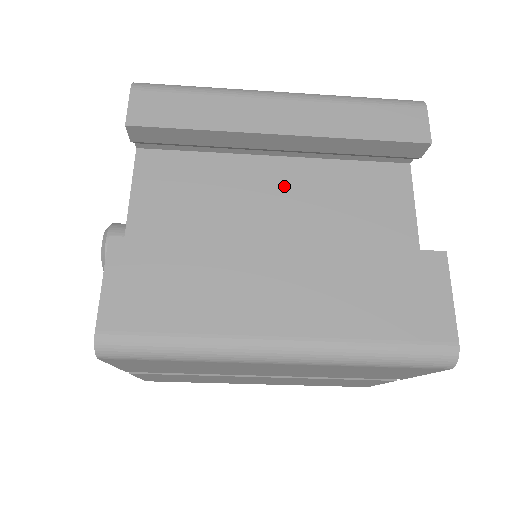
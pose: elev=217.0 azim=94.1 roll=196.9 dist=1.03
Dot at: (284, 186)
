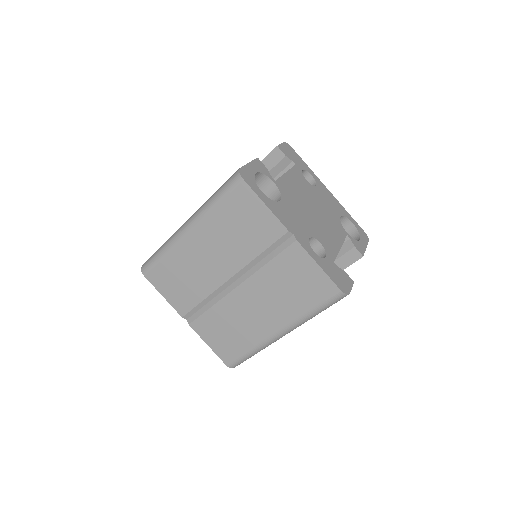
Dot at: occluded
